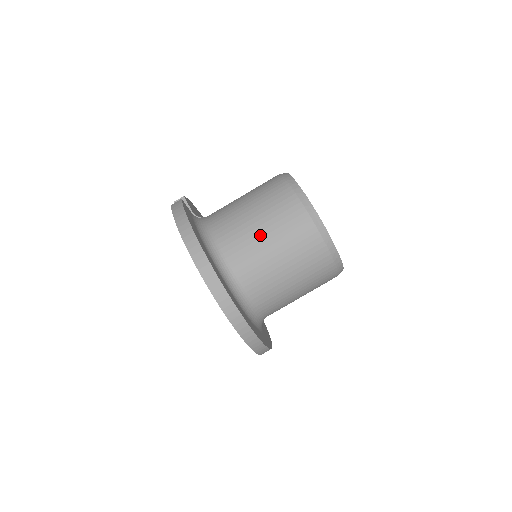
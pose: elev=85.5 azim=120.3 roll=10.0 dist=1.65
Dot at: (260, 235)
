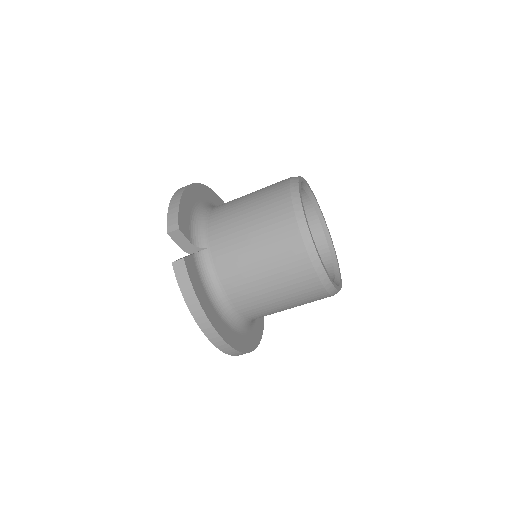
Dot at: (272, 298)
